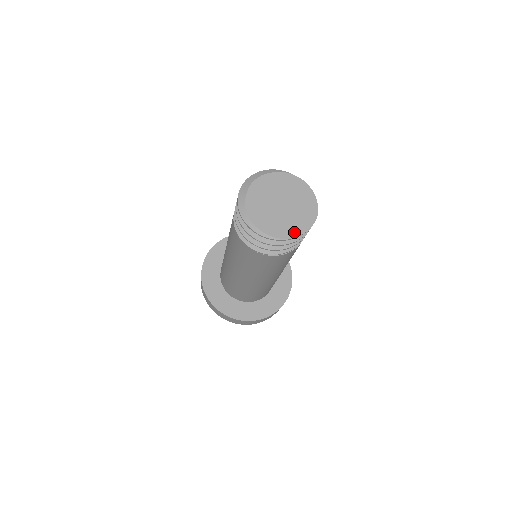
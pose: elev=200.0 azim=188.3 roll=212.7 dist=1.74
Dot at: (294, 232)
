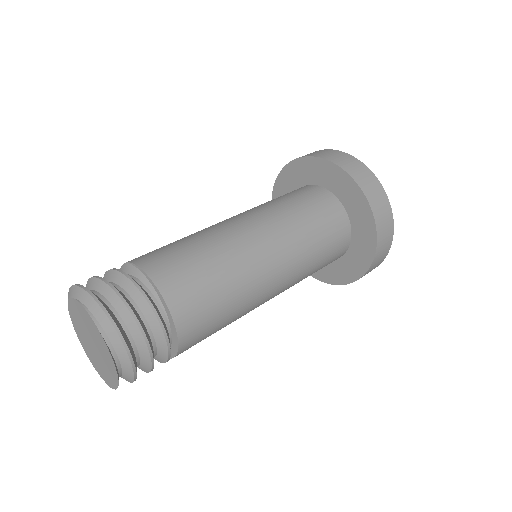
Dot at: (90, 358)
